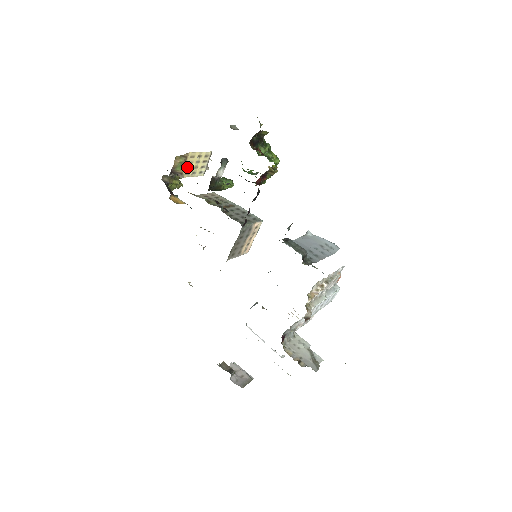
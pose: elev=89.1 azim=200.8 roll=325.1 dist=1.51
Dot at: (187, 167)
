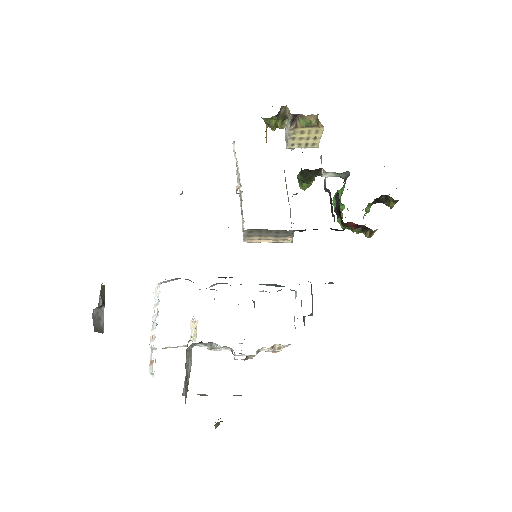
Dot at: (304, 130)
